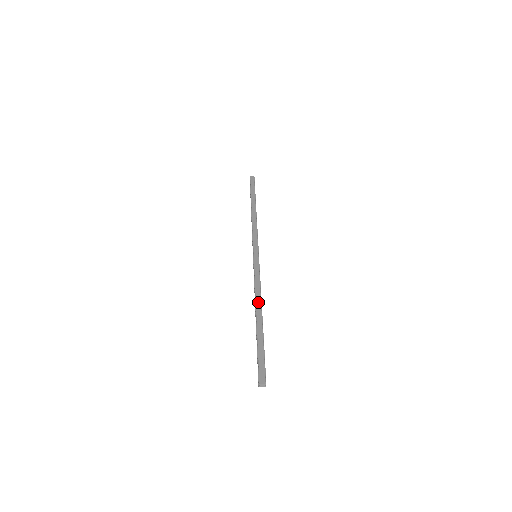
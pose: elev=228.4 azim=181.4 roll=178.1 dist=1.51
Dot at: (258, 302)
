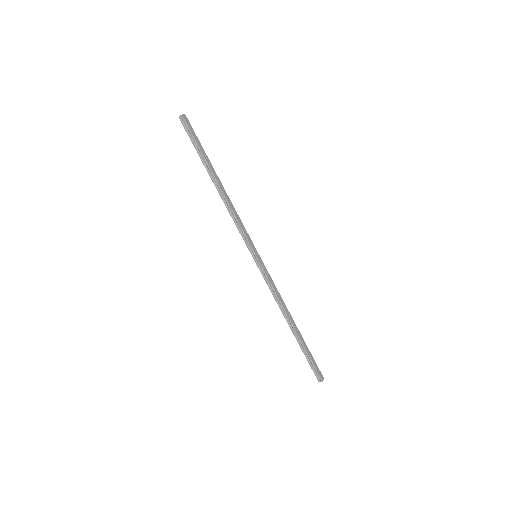
Dot at: (288, 312)
